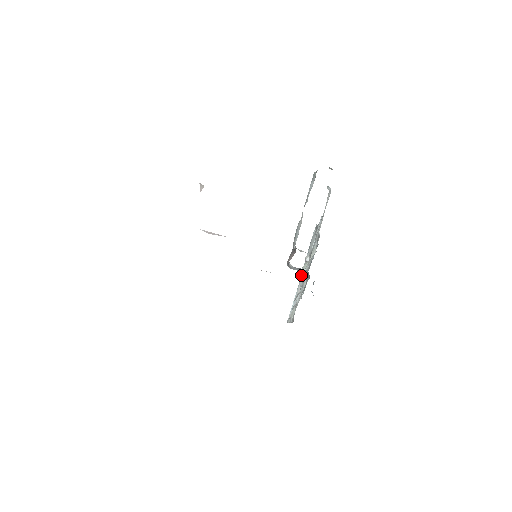
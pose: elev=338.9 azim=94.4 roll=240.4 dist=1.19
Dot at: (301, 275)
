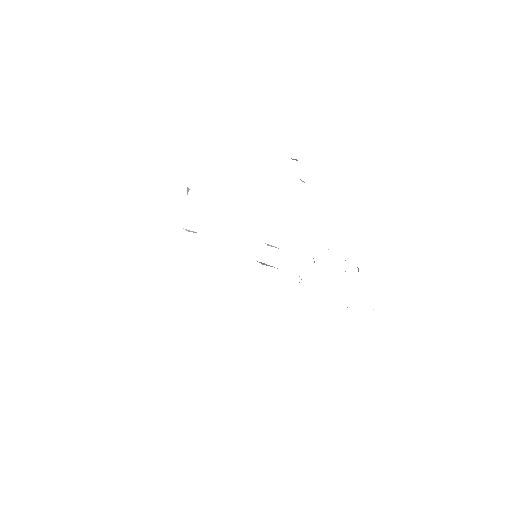
Dot at: occluded
